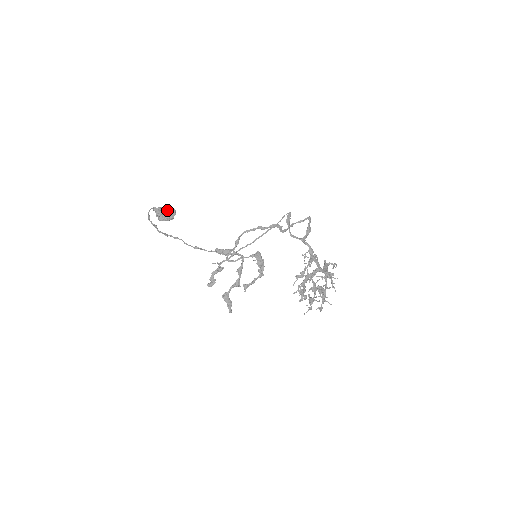
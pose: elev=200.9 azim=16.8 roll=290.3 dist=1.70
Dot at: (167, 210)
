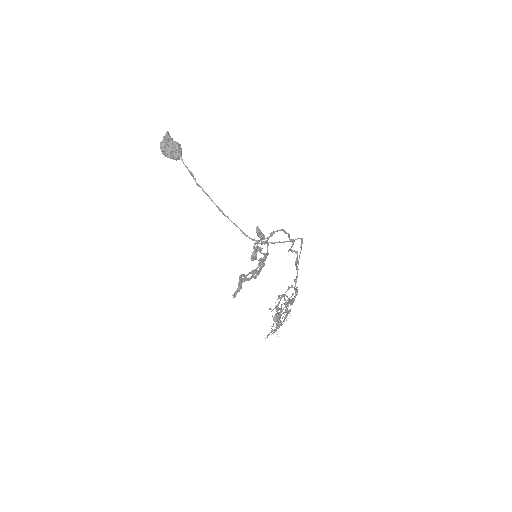
Dot at: (179, 147)
